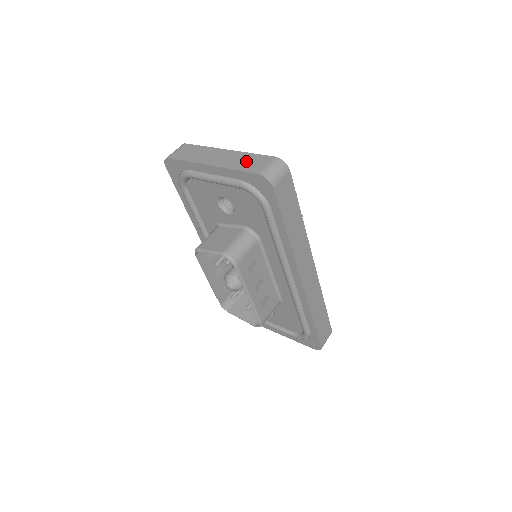
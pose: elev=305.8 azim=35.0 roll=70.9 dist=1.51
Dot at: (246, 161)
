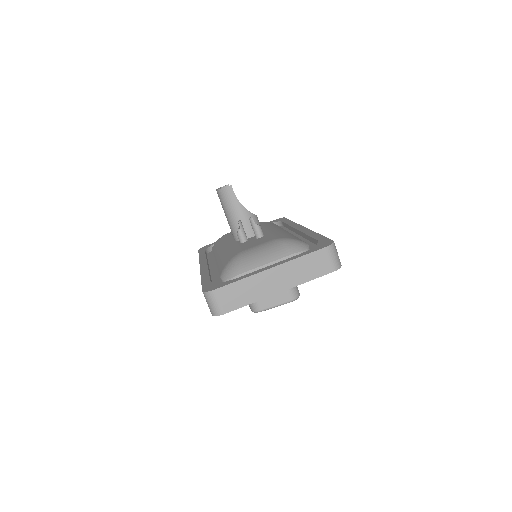
Dot at: (307, 268)
